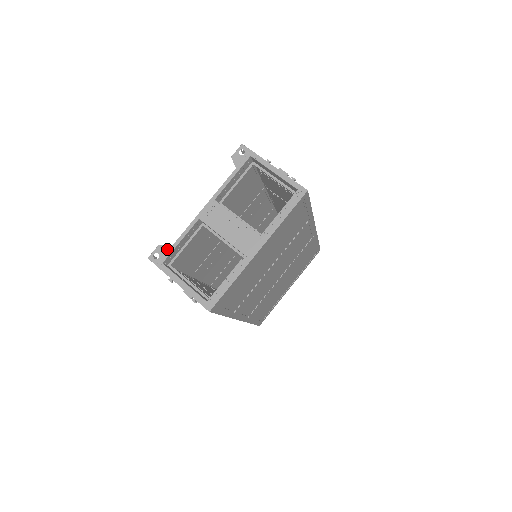
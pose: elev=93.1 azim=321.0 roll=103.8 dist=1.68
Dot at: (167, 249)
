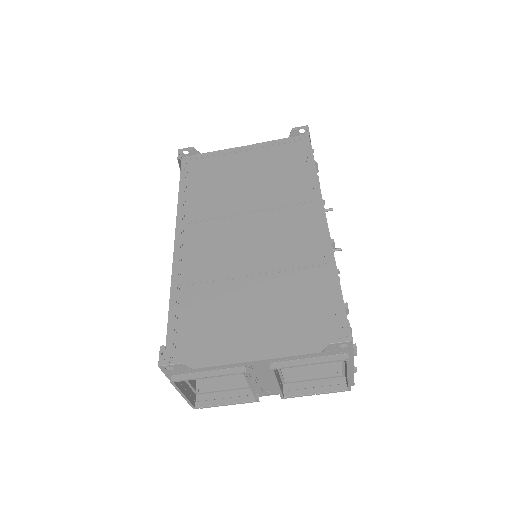
Dot at: (186, 369)
